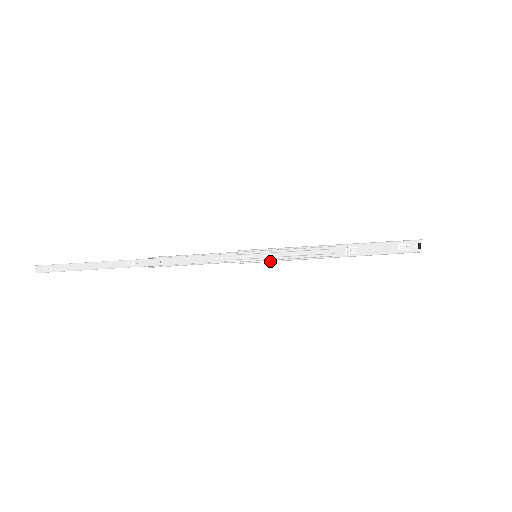
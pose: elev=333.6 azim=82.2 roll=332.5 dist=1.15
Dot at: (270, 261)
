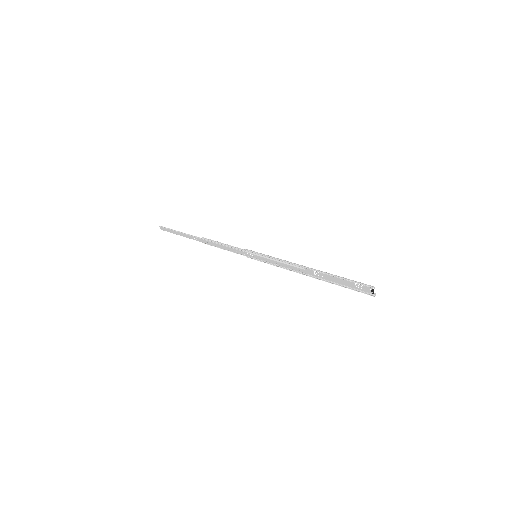
Dot at: (264, 262)
